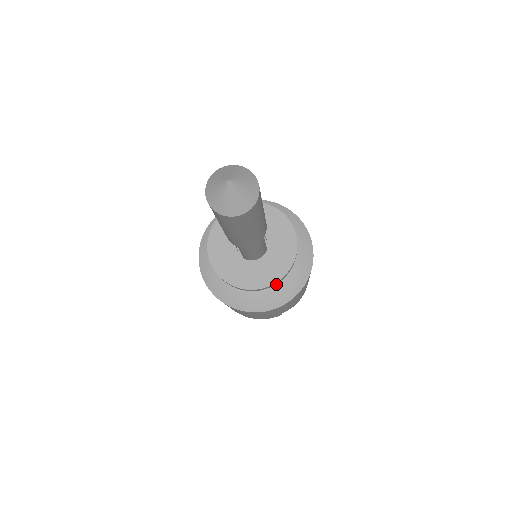
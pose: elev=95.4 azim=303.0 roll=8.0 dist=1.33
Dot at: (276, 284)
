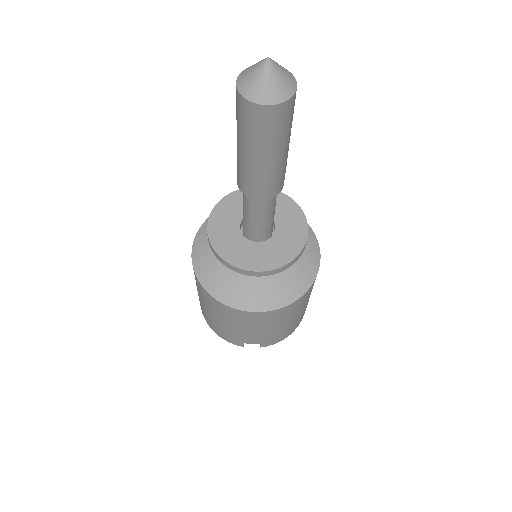
Dot at: (256, 285)
